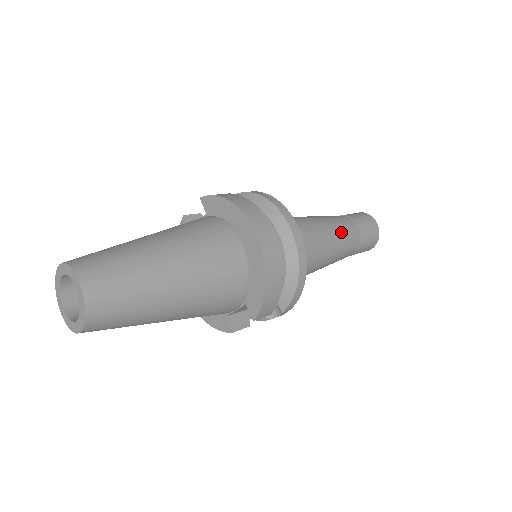
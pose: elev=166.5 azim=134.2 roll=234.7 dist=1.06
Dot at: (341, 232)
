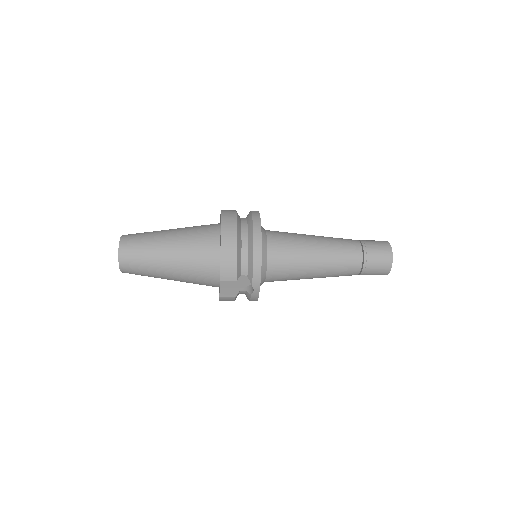
Dot at: (335, 245)
